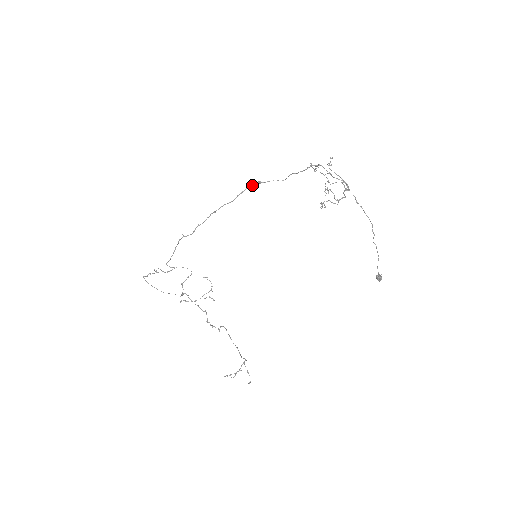
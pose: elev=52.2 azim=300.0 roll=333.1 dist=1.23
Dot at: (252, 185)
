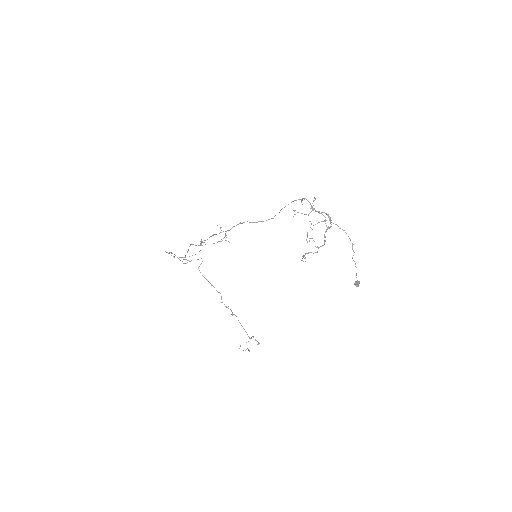
Dot at: occluded
